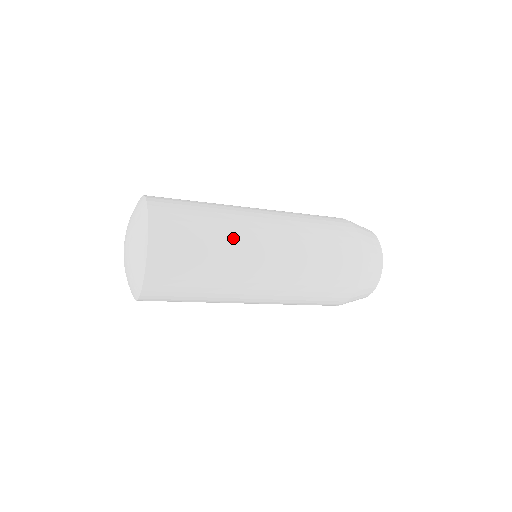
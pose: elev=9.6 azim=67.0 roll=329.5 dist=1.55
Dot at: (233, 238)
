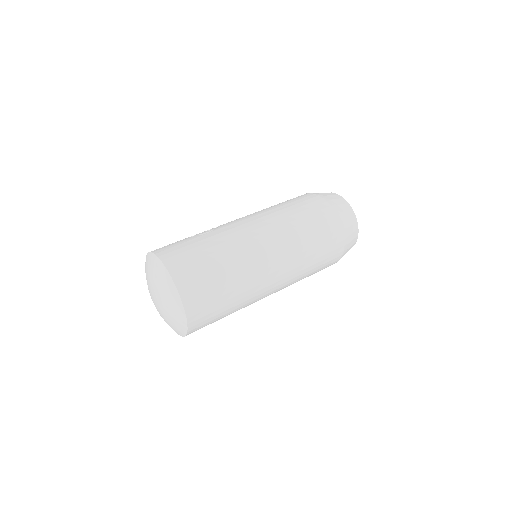
Dot at: (248, 281)
